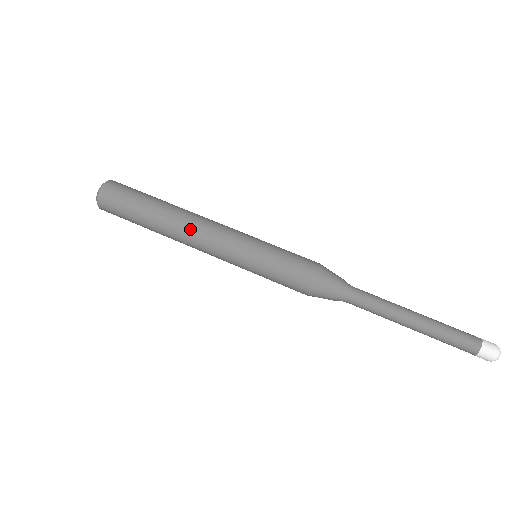
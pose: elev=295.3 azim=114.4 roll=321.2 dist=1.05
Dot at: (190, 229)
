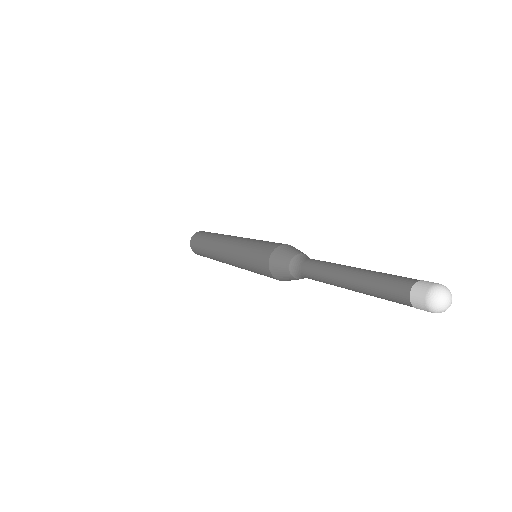
Dot at: (223, 238)
